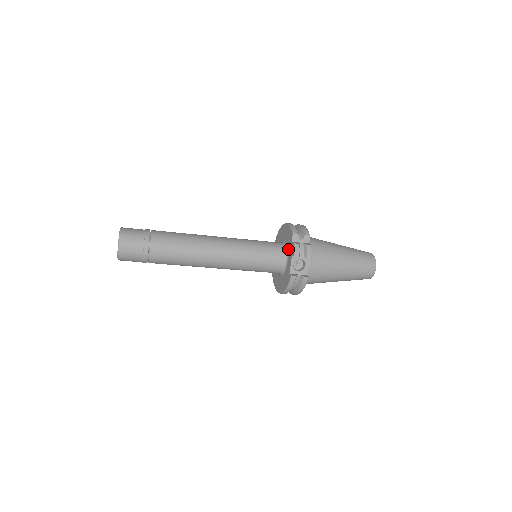
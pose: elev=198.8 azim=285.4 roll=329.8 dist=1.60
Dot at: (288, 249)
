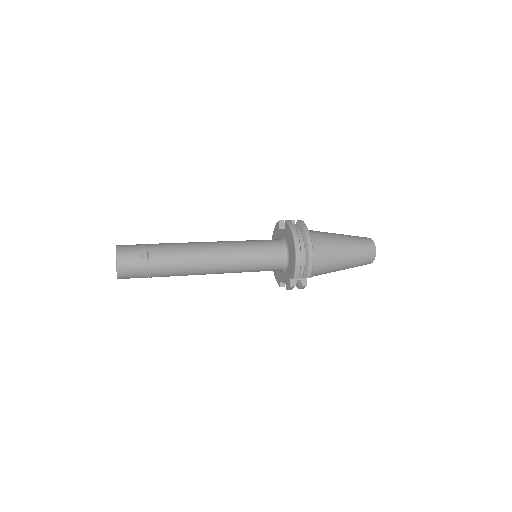
Dot at: (286, 271)
